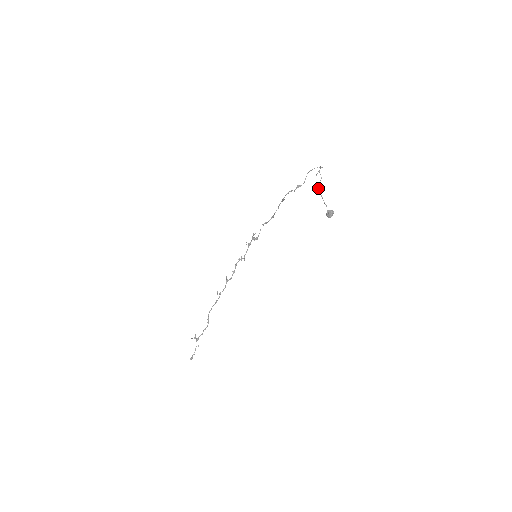
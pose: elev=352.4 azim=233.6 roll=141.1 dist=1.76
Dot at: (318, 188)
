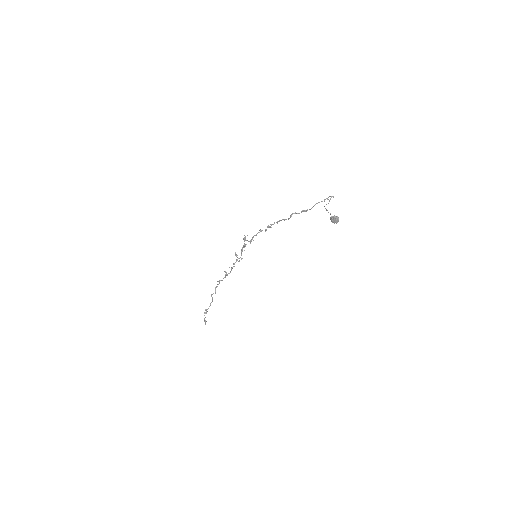
Dot at: occluded
